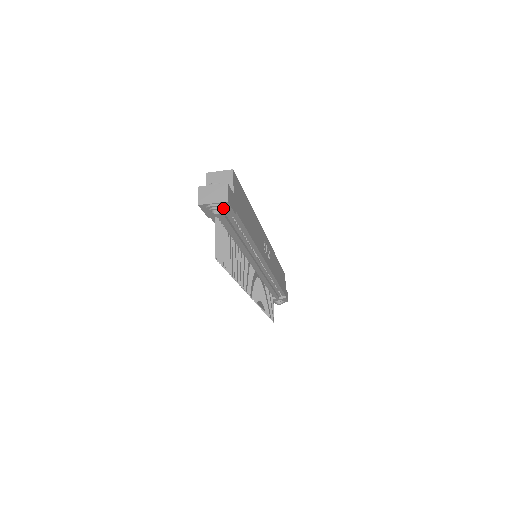
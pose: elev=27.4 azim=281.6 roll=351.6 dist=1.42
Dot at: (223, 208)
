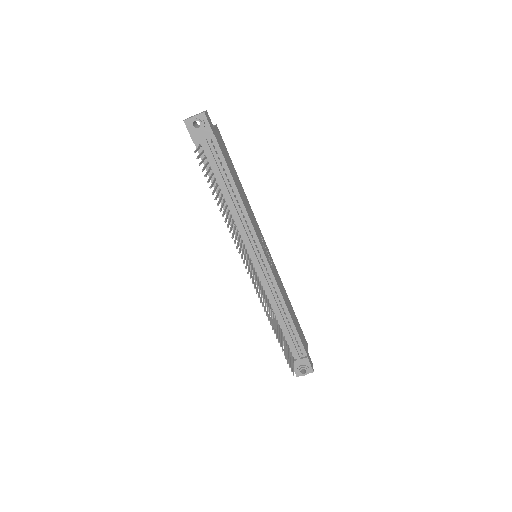
Dot at: (202, 121)
